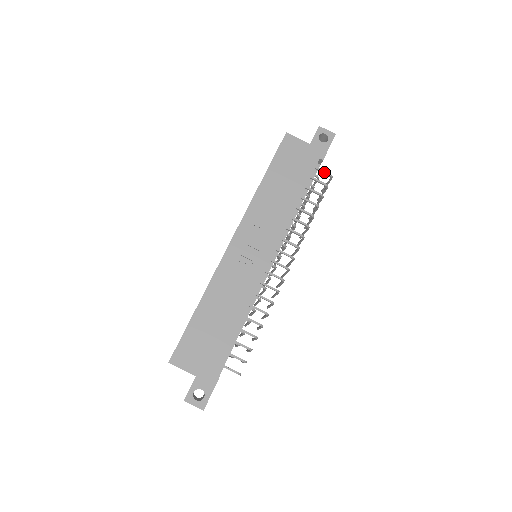
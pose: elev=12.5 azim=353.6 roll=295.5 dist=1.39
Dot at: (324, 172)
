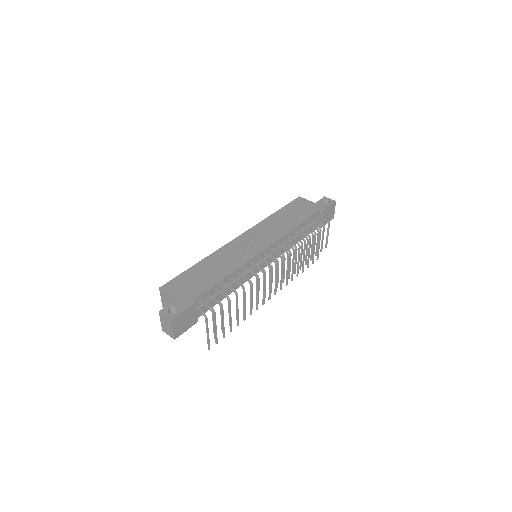
Dot at: (323, 218)
